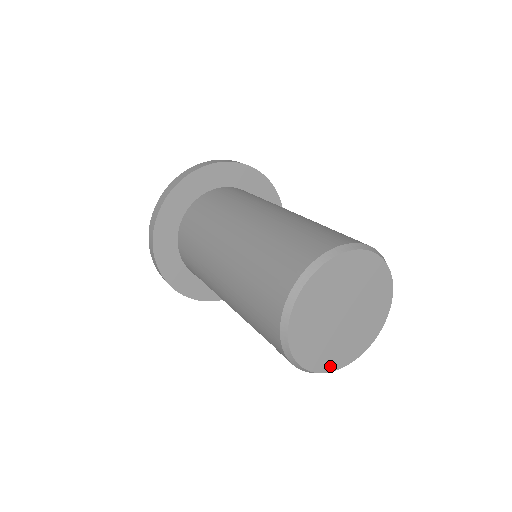
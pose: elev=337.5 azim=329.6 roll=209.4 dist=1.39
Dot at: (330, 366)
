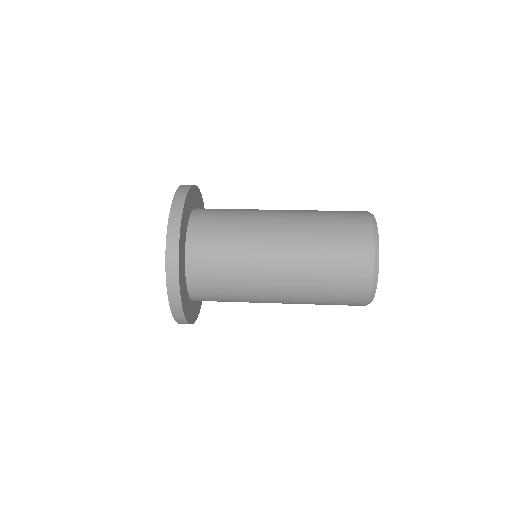
Dot at: occluded
